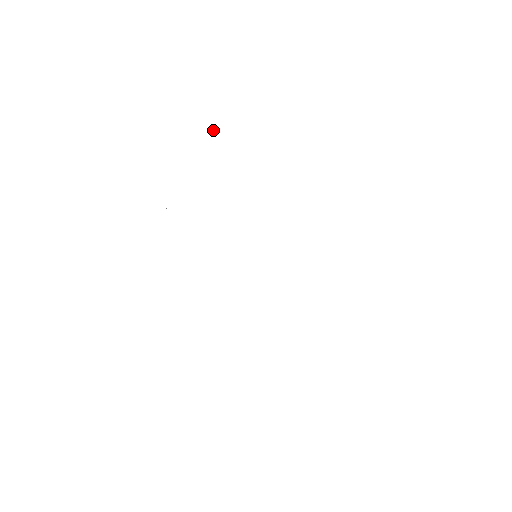
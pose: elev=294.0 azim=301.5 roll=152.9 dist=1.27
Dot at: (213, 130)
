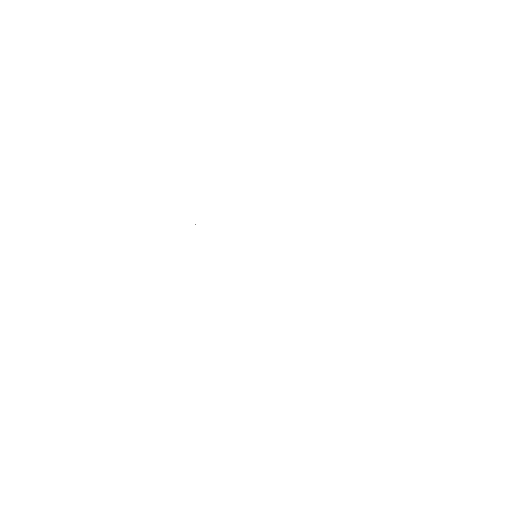
Dot at: occluded
